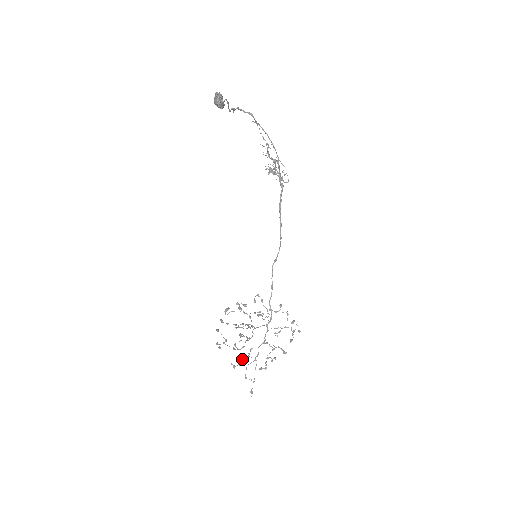
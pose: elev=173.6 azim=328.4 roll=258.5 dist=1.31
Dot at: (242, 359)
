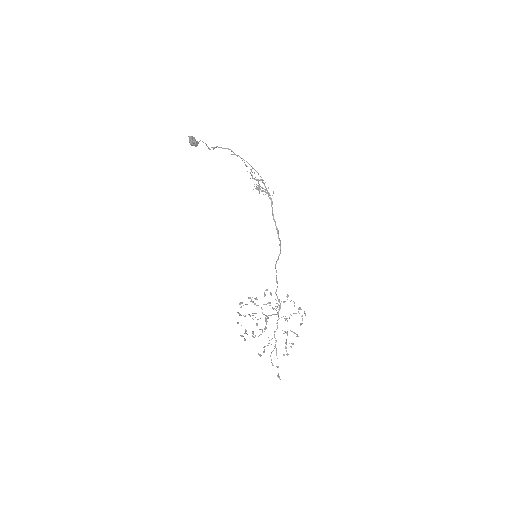
Dot at: (264, 347)
